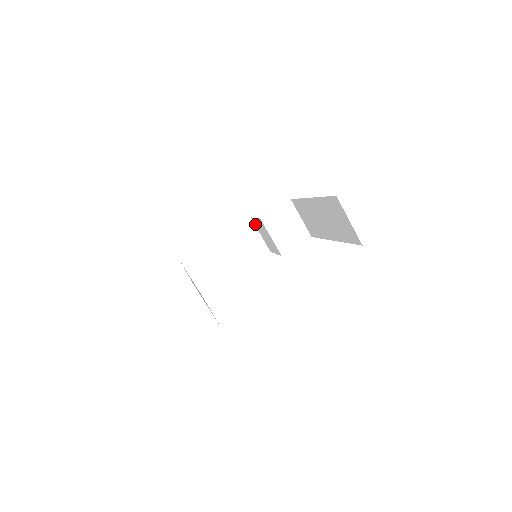
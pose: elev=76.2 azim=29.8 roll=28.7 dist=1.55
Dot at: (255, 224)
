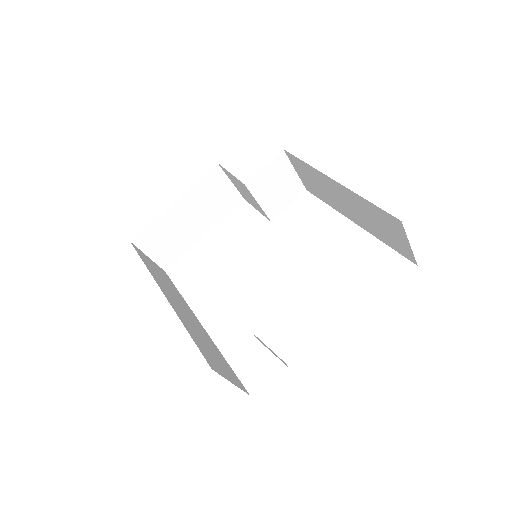
Dot at: (225, 172)
